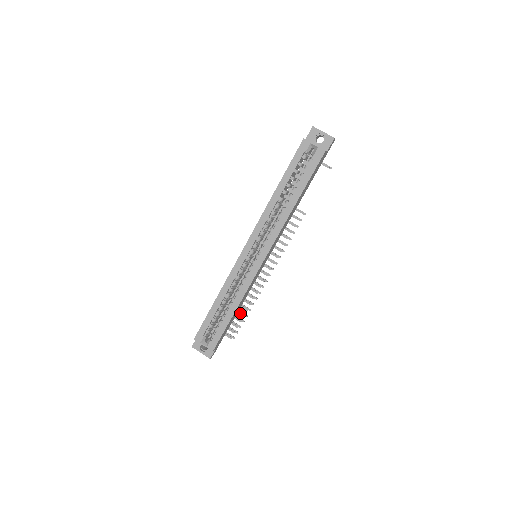
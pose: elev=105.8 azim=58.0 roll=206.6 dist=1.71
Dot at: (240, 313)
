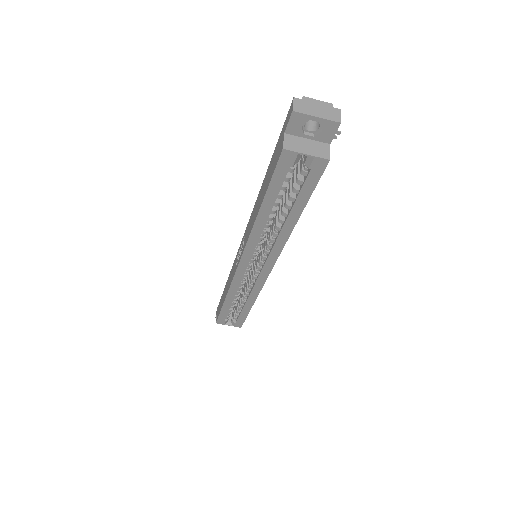
Dot at: occluded
